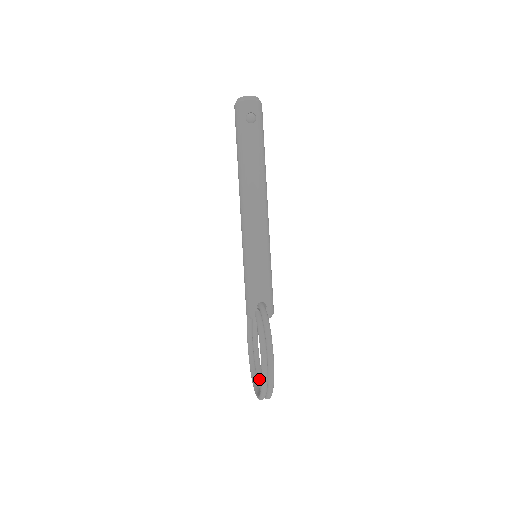
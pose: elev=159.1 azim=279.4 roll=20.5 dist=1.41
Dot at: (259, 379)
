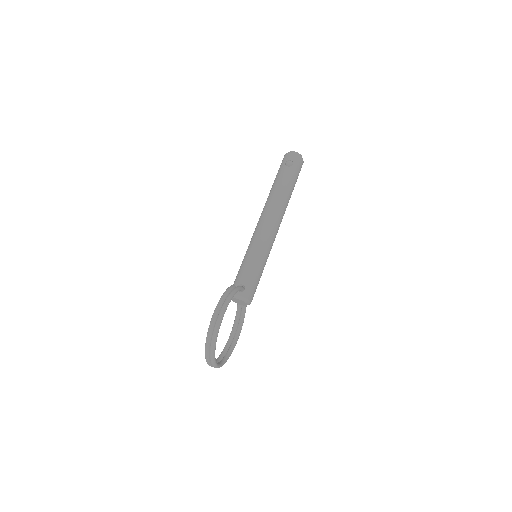
Dot at: (221, 361)
